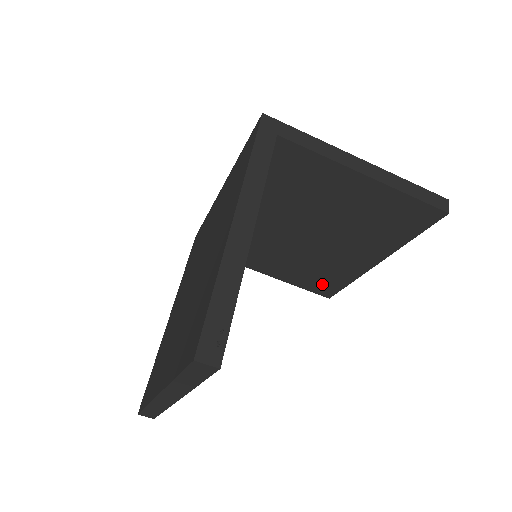
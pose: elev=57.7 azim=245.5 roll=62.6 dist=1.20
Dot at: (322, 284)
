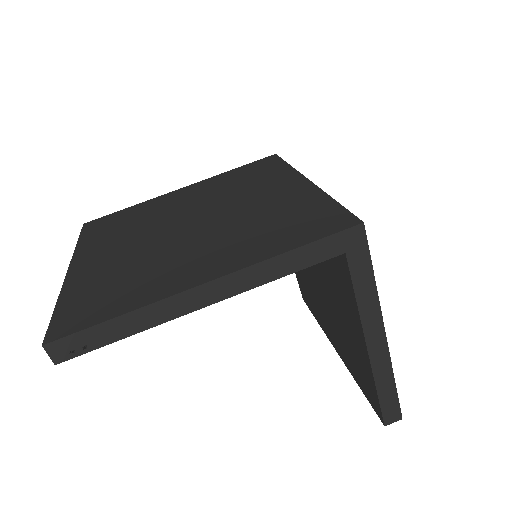
Dot at: (305, 293)
